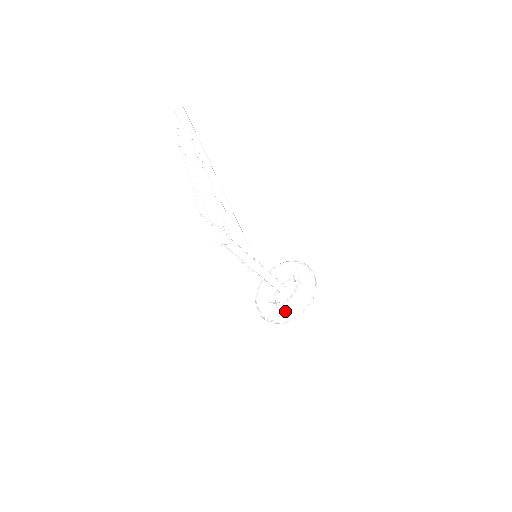
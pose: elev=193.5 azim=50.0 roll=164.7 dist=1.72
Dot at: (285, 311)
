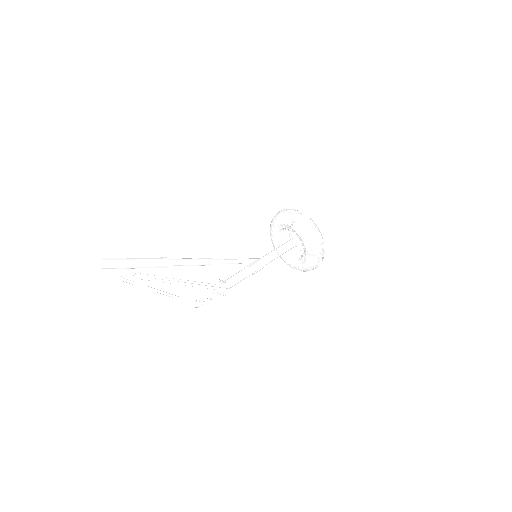
Dot at: occluded
